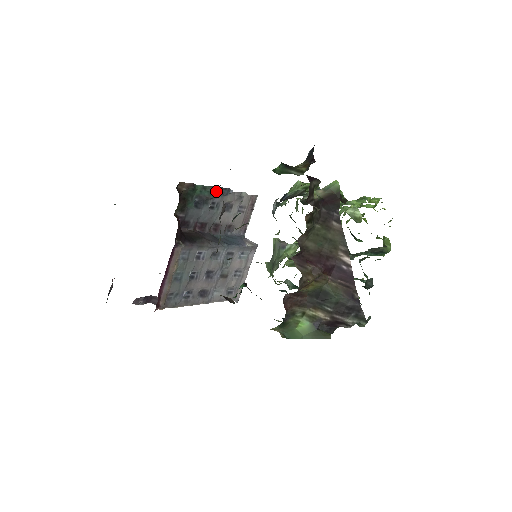
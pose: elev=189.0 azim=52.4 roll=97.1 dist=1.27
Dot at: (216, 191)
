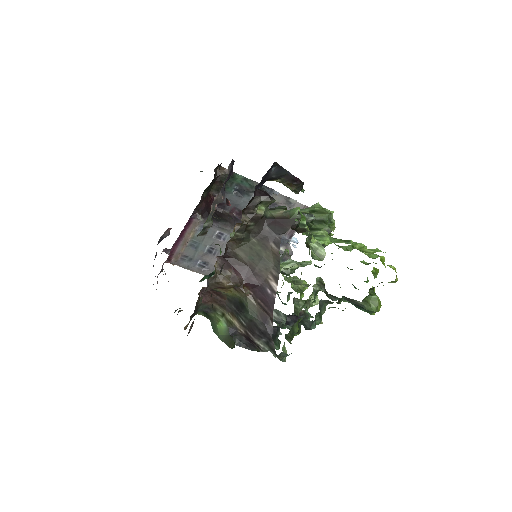
Dot at: occluded
